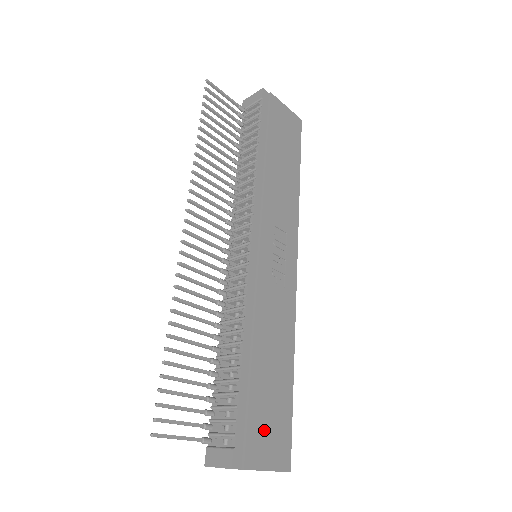
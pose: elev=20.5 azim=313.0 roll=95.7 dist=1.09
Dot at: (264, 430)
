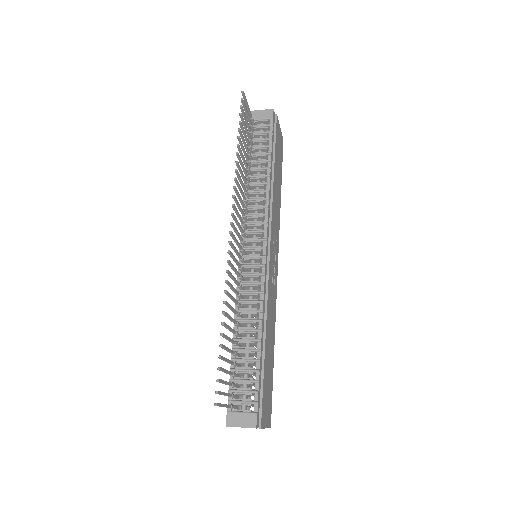
Dot at: (266, 398)
